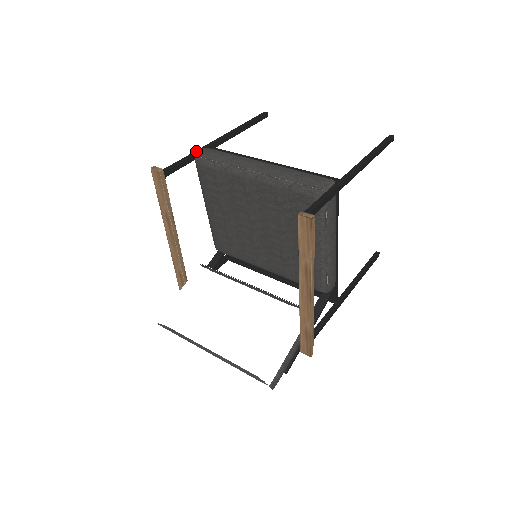
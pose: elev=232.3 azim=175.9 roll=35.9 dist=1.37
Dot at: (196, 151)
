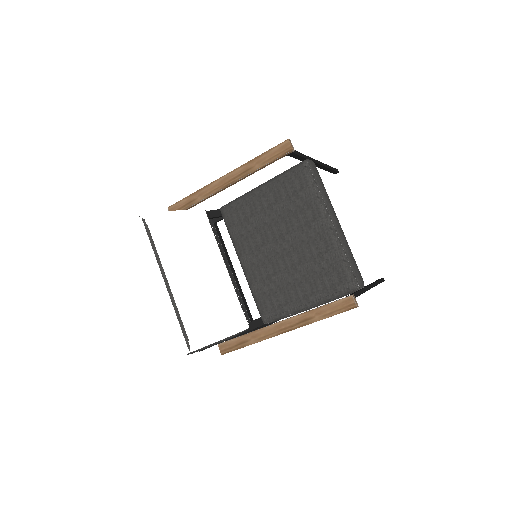
Dot at: (308, 156)
